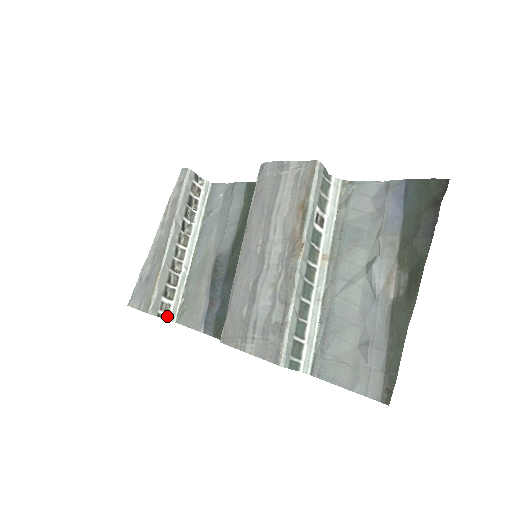
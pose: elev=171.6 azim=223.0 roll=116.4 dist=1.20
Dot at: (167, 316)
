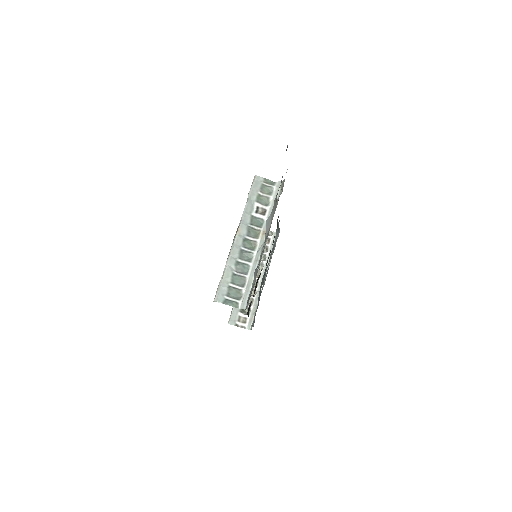
Dot at: (244, 326)
